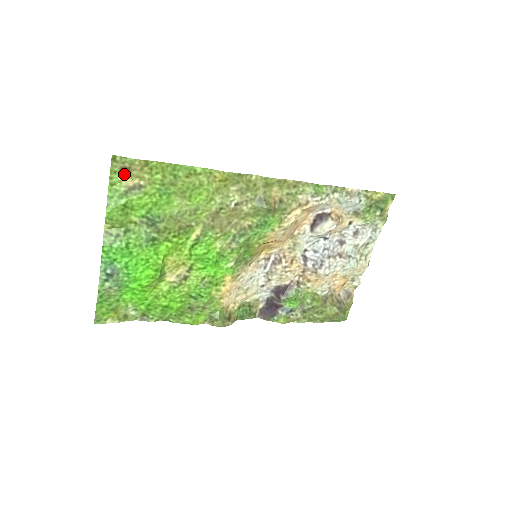
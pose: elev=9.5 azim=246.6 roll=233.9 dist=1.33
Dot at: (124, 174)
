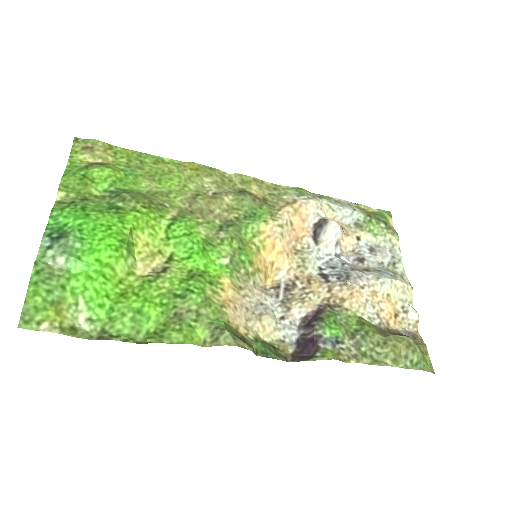
Dot at: (86, 154)
